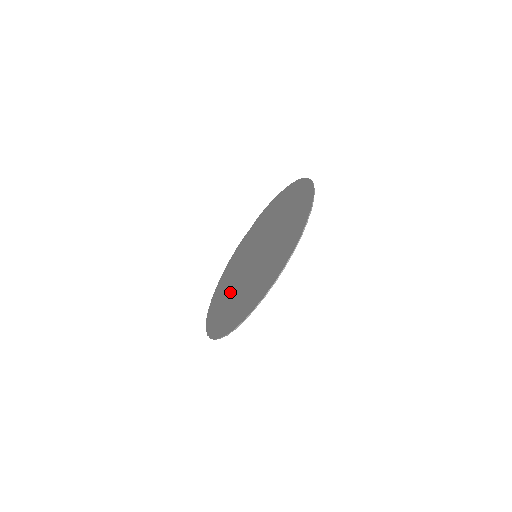
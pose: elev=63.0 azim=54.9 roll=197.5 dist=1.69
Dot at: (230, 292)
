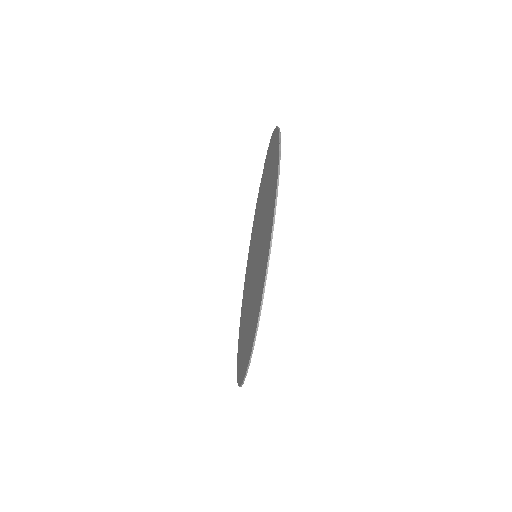
Dot at: (246, 295)
